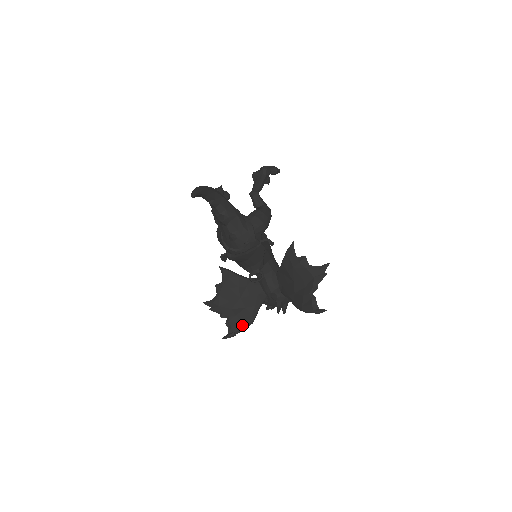
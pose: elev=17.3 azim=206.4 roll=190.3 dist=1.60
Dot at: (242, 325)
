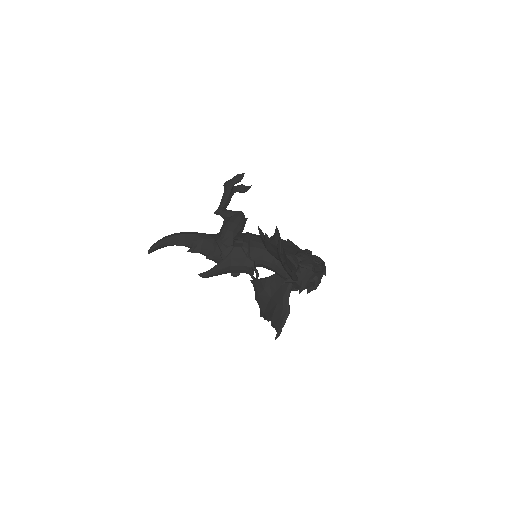
Dot at: (280, 320)
